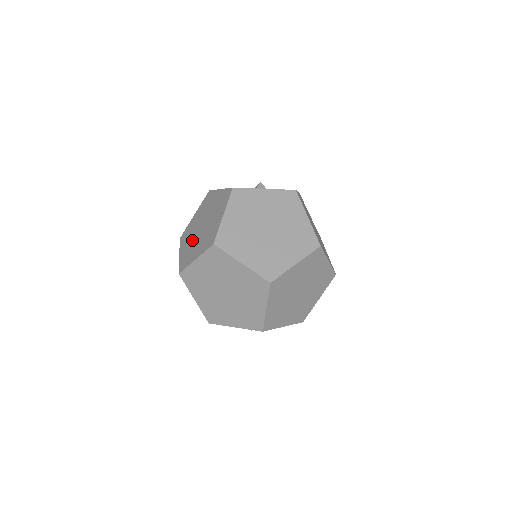
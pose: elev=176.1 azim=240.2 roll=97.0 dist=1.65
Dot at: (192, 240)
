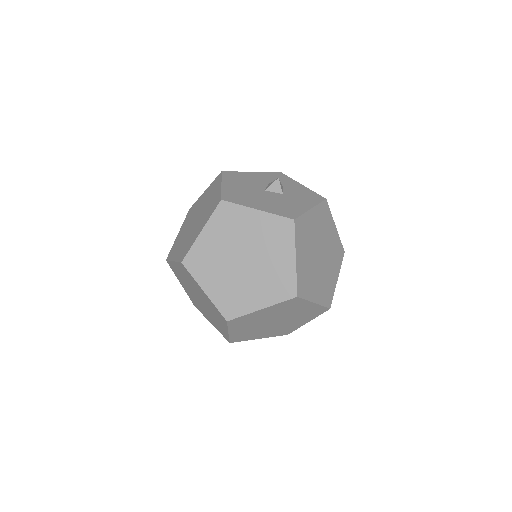
Dot at: (186, 228)
